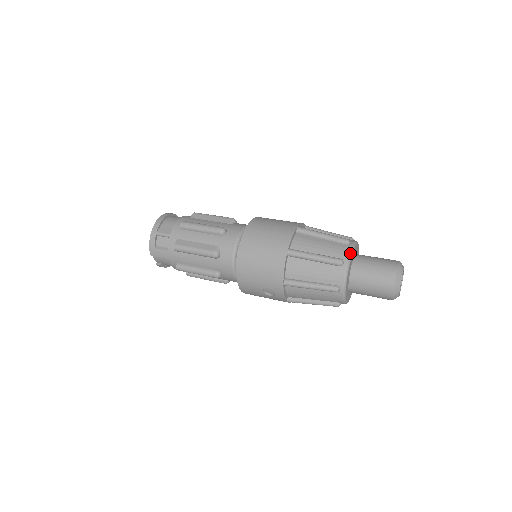
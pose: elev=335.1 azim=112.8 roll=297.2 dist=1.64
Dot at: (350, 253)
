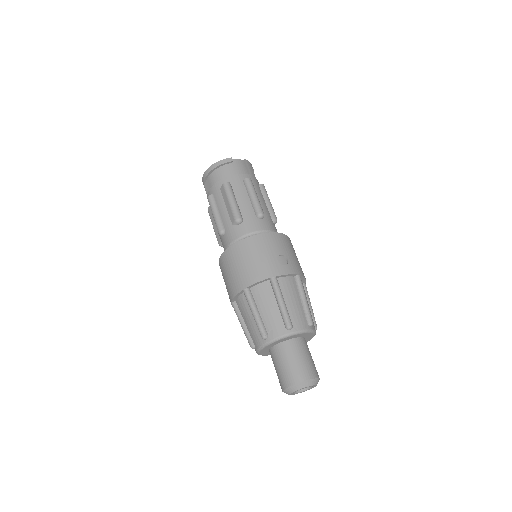
Dot at: (259, 348)
